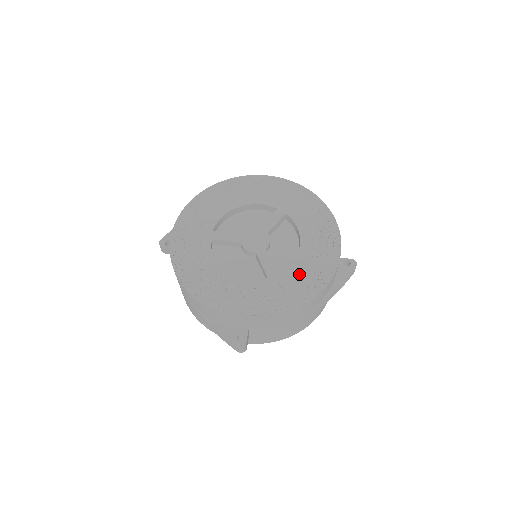
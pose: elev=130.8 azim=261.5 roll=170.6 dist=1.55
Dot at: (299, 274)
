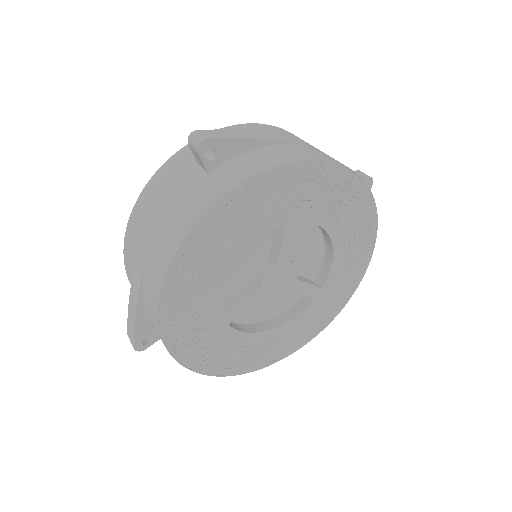
Dot at: (343, 271)
